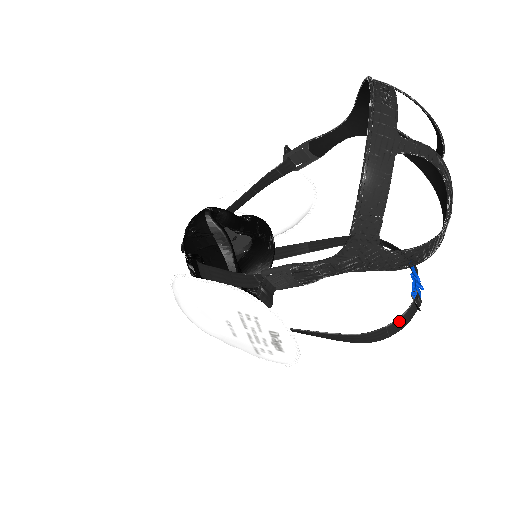
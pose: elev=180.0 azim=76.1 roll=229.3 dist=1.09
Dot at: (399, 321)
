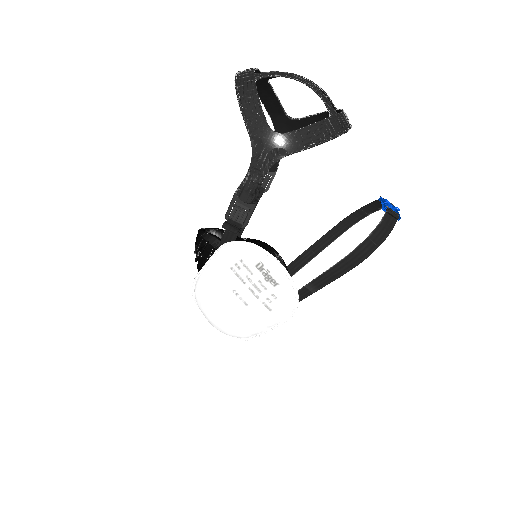
Dot at: (378, 229)
